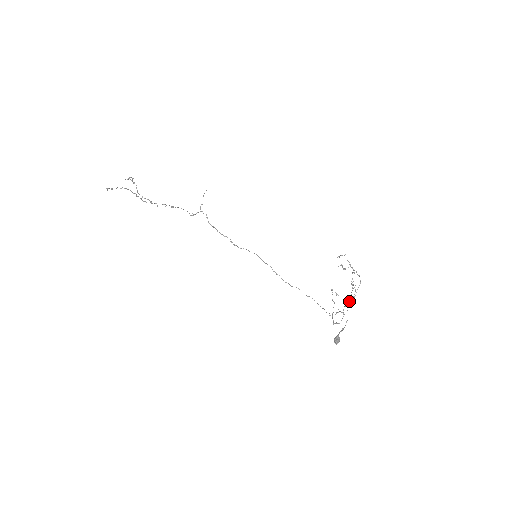
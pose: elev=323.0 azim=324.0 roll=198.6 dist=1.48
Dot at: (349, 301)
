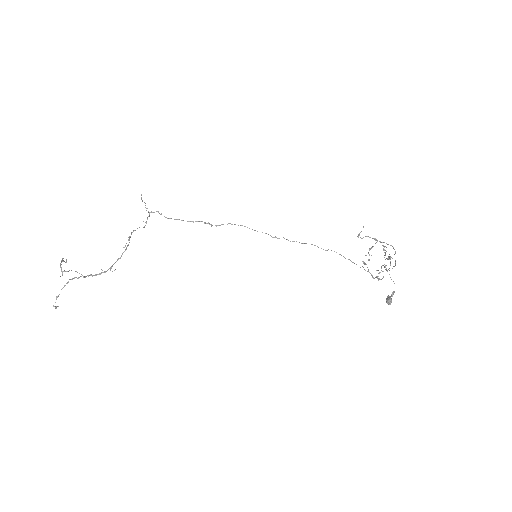
Dot at: occluded
